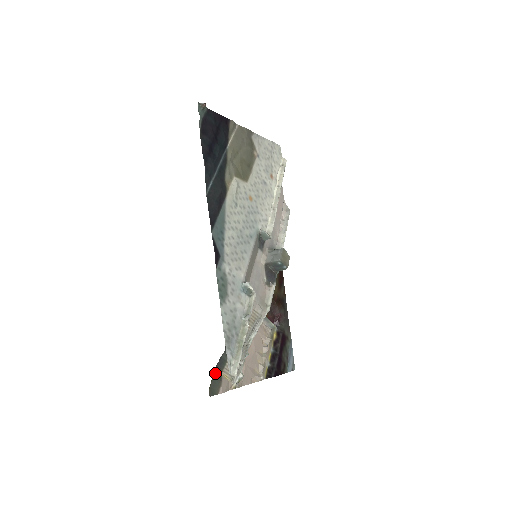
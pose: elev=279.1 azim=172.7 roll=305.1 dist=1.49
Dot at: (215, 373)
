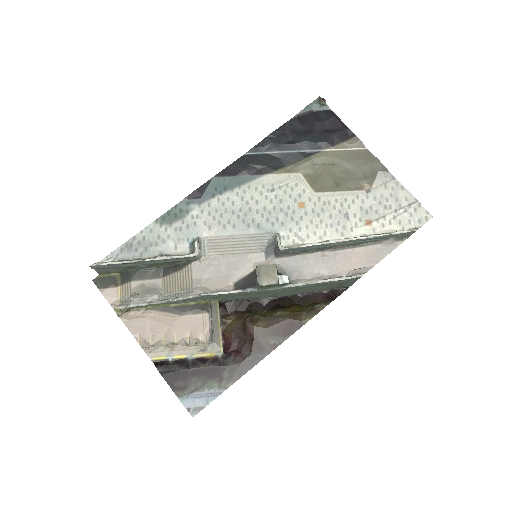
Dot at: (116, 277)
